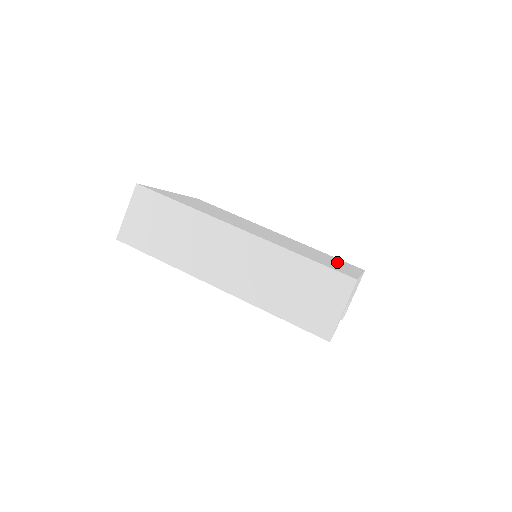
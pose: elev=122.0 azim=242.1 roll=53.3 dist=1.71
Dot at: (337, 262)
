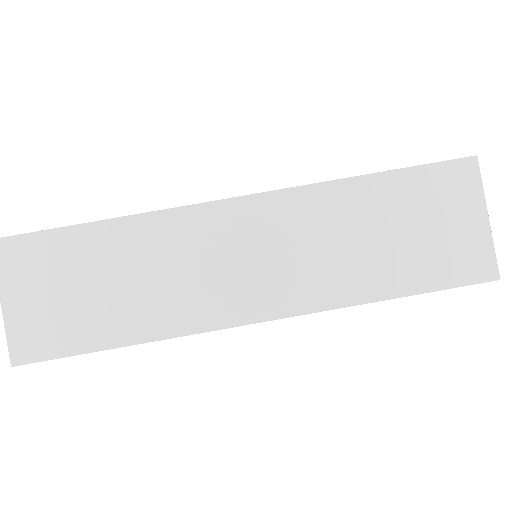
Dot at: occluded
